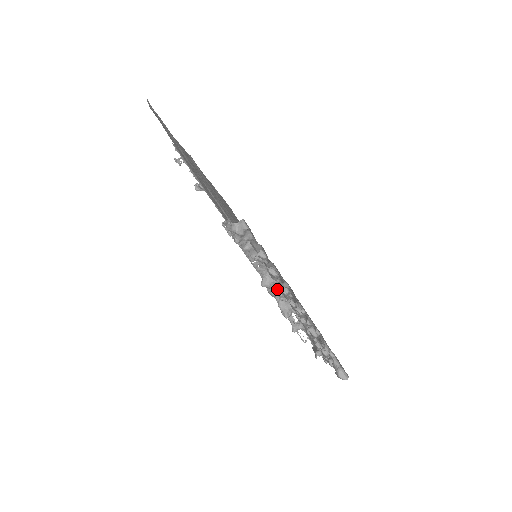
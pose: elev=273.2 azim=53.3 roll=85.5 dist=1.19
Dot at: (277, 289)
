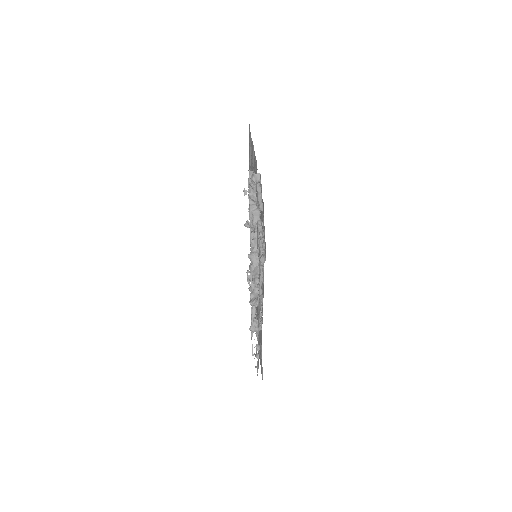
Dot at: (256, 265)
